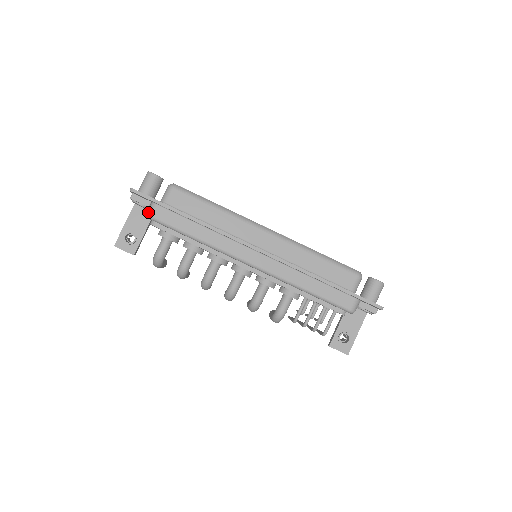
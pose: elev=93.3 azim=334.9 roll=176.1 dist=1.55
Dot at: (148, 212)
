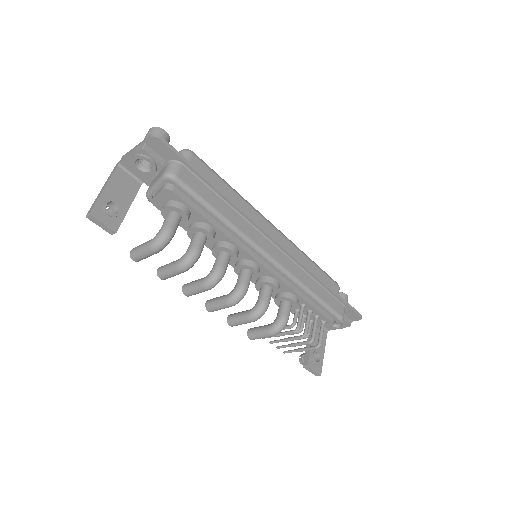
Dot at: (171, 170)
